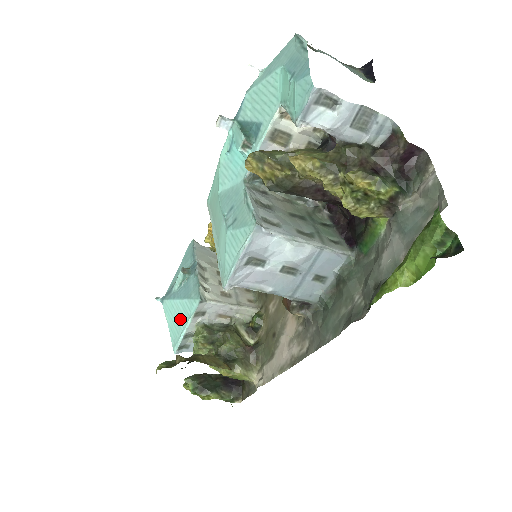
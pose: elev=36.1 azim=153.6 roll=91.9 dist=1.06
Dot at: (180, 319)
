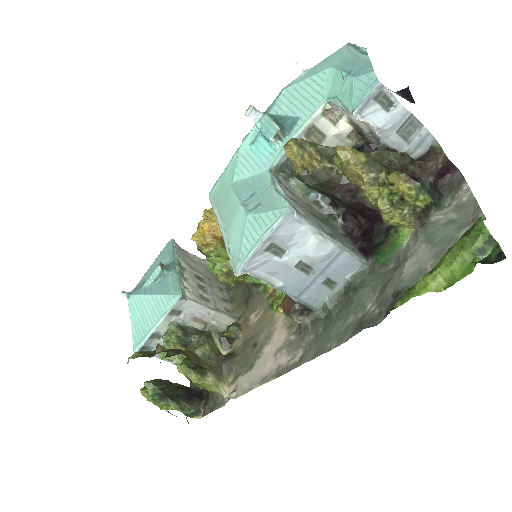
Dot at: (150, 316)
